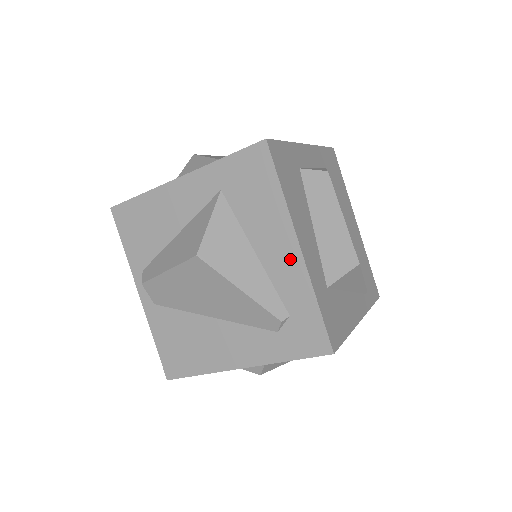
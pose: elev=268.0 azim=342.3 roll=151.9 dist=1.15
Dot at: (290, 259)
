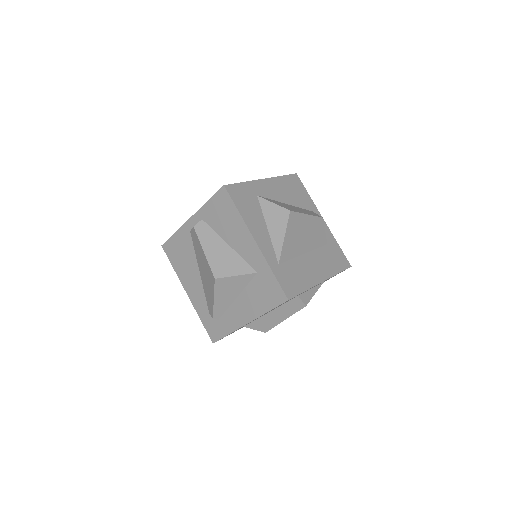
Dot at: (241, 319)
